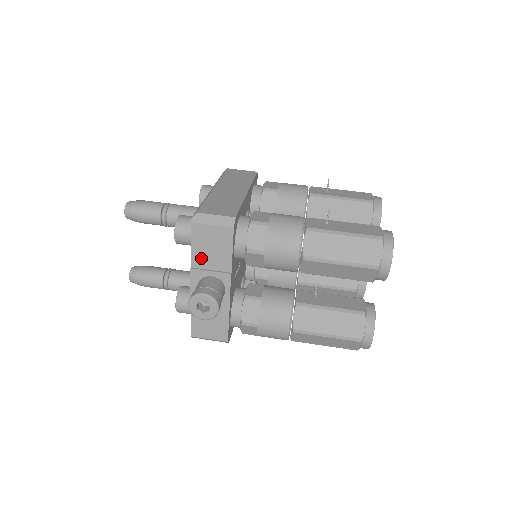
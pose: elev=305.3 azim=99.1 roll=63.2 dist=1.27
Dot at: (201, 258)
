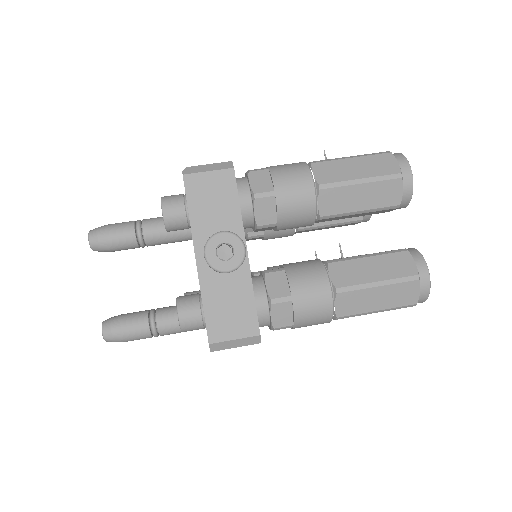
Dot at: (203, 219)
